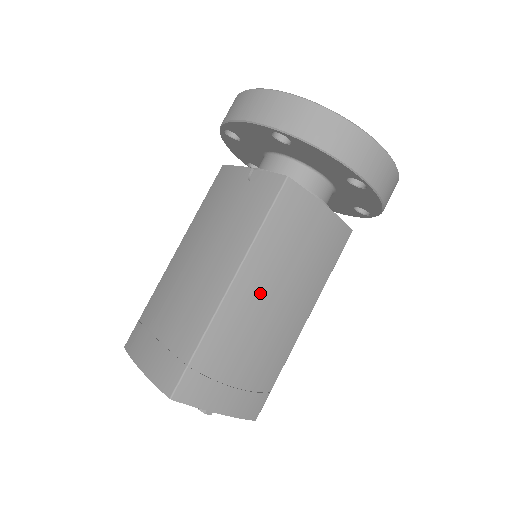
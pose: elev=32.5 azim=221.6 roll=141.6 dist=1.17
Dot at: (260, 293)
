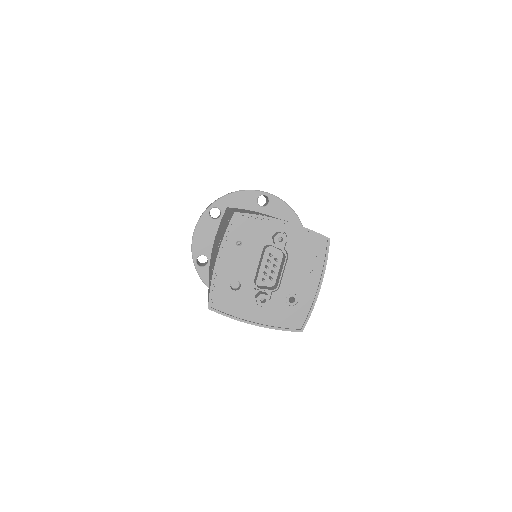
Dot at: occluded
